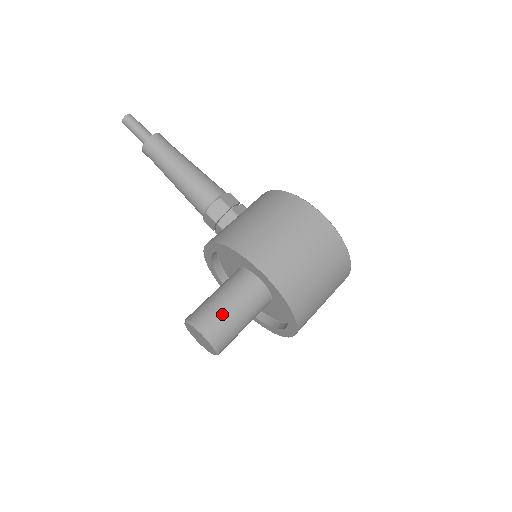
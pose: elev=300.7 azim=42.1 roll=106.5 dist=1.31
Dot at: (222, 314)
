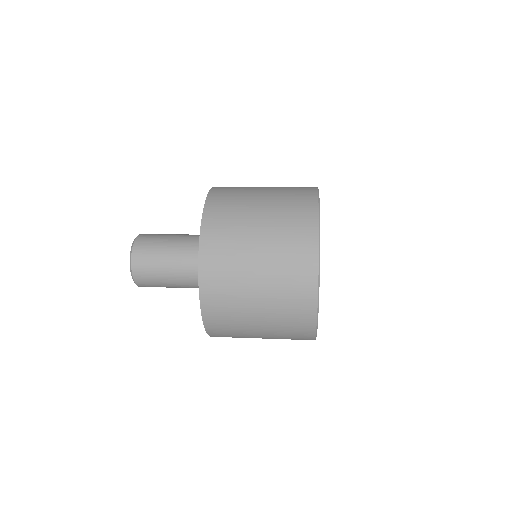
Dot at: (167, 235)
